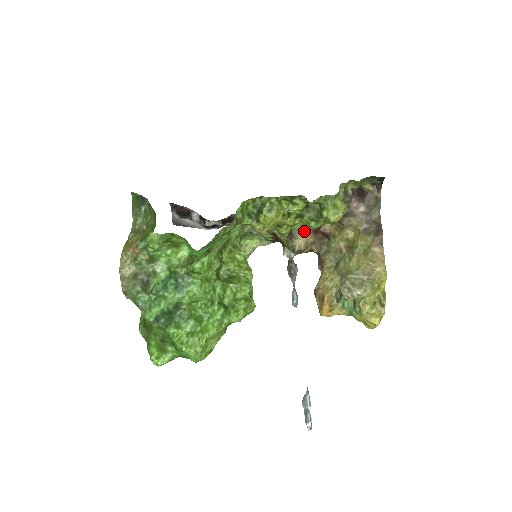
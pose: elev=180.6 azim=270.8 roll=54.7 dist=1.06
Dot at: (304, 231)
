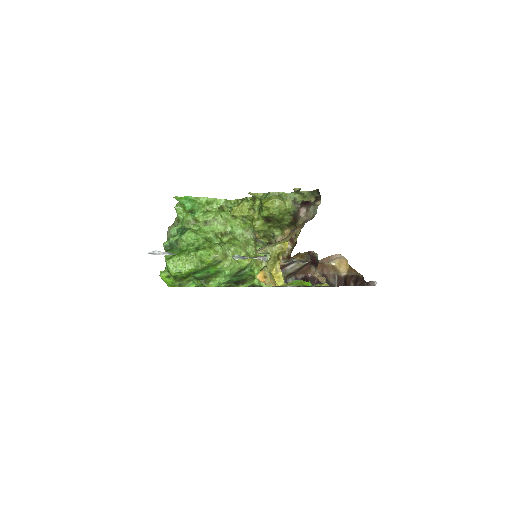
Dot at: (282, 238)
